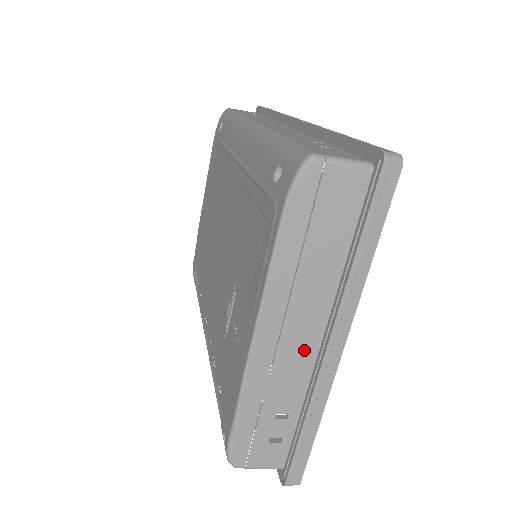
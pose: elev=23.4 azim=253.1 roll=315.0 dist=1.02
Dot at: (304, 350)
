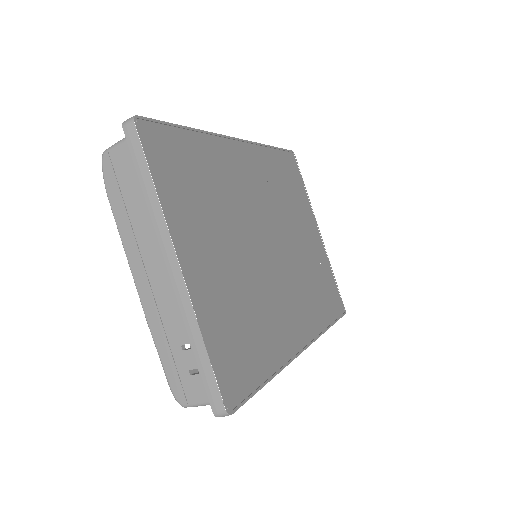
Dot at: (168, 282)
